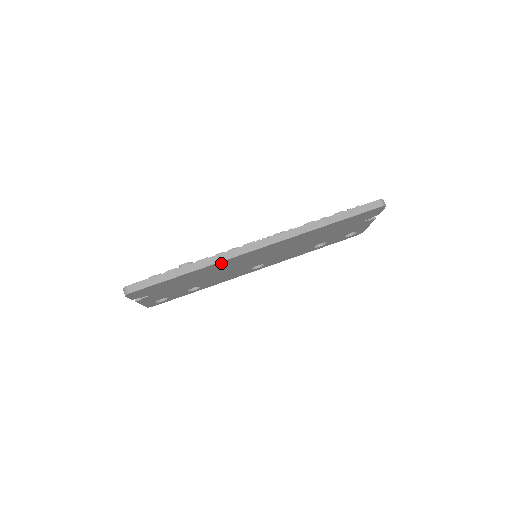
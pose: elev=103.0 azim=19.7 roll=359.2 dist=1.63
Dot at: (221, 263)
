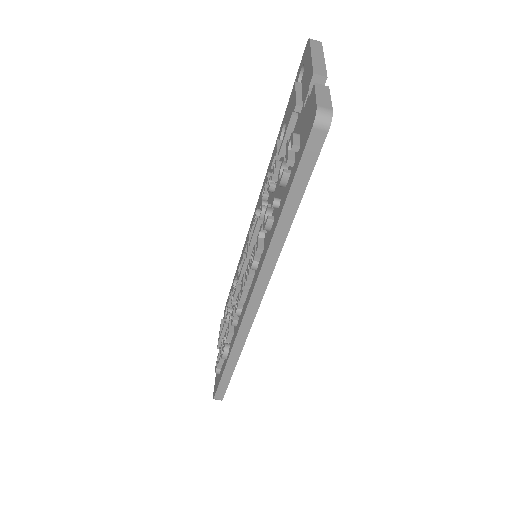
Dot at: occluded
